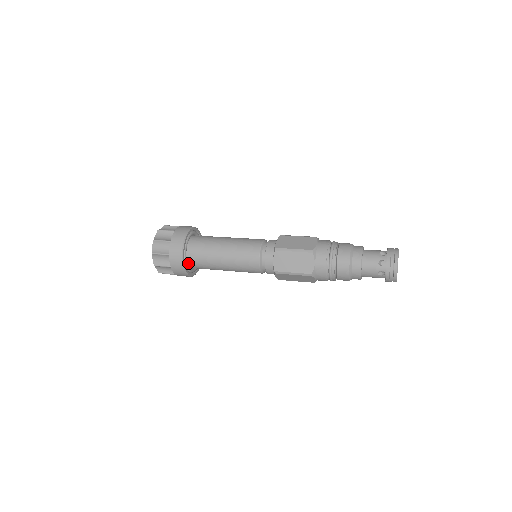
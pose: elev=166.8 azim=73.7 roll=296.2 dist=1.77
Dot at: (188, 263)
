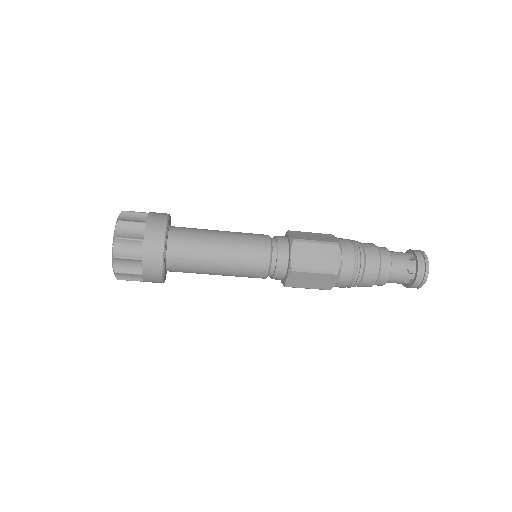
Dot at: (167, 235)
